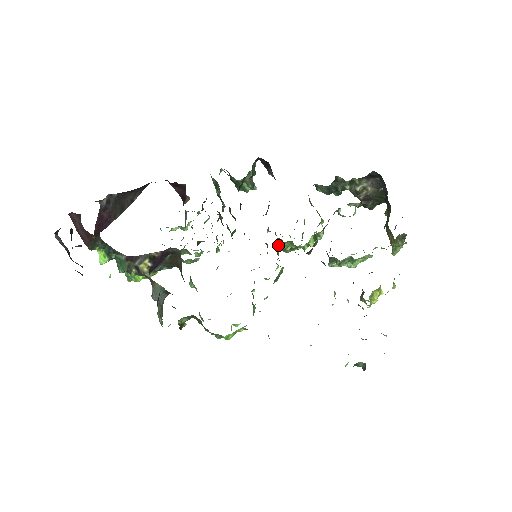
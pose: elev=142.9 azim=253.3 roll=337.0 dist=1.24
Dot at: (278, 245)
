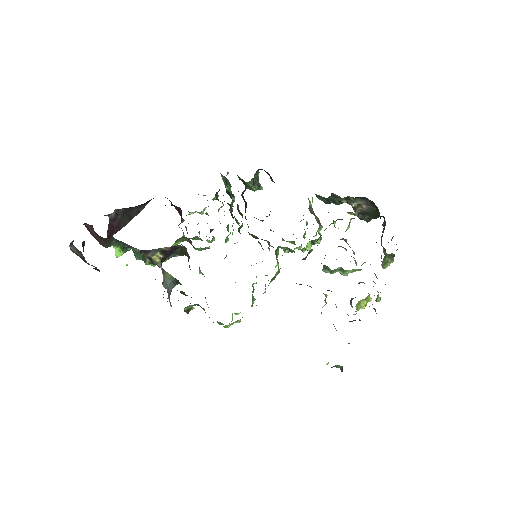
Dot at: (277, 247)
